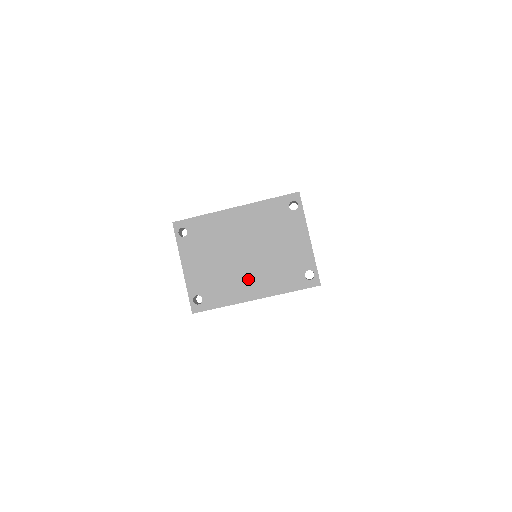
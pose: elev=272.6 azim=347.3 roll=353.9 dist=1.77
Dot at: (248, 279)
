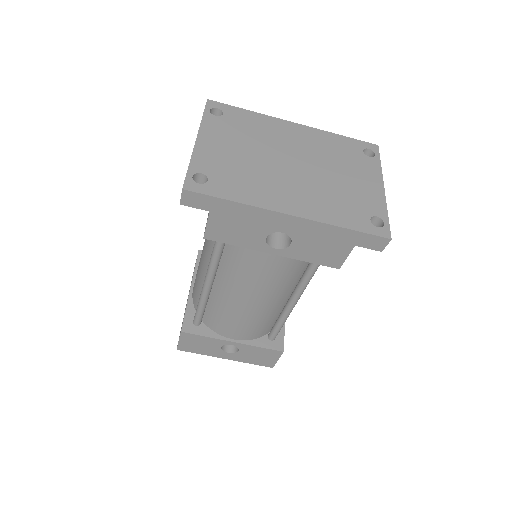
Dot at: (287, 189)
